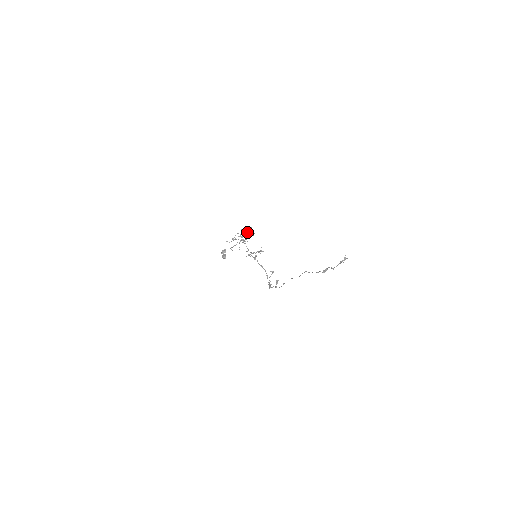
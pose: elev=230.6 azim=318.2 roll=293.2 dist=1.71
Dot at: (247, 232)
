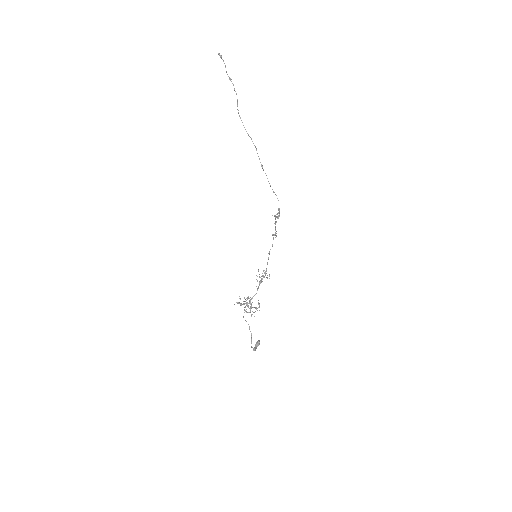
Dot at: (247, 298)
